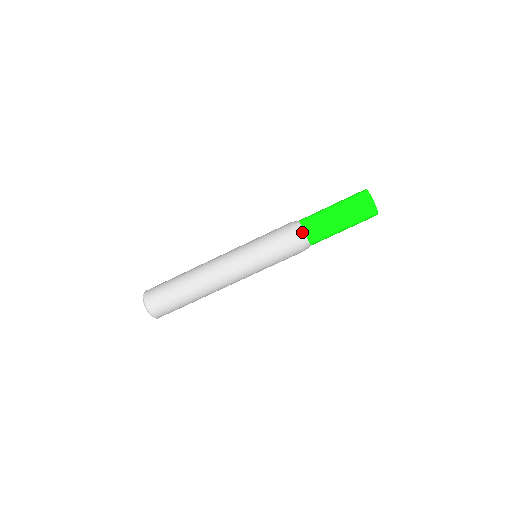
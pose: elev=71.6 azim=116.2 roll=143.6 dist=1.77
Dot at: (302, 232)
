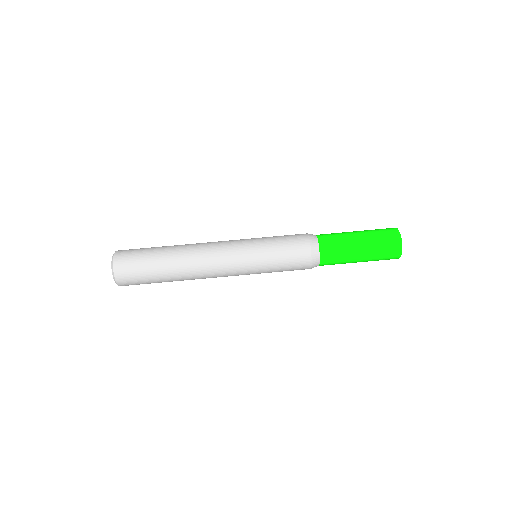
Dot at: (315, 236)
